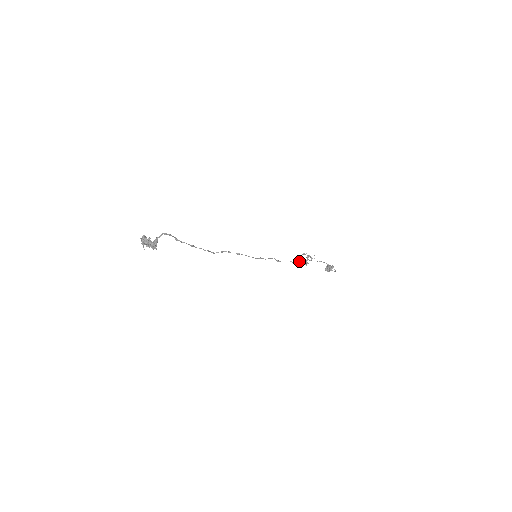
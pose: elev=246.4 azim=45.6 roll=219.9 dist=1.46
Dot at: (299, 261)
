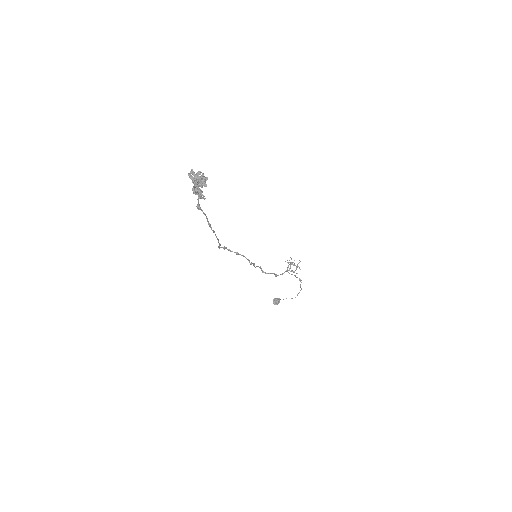
Dot at: occluded
